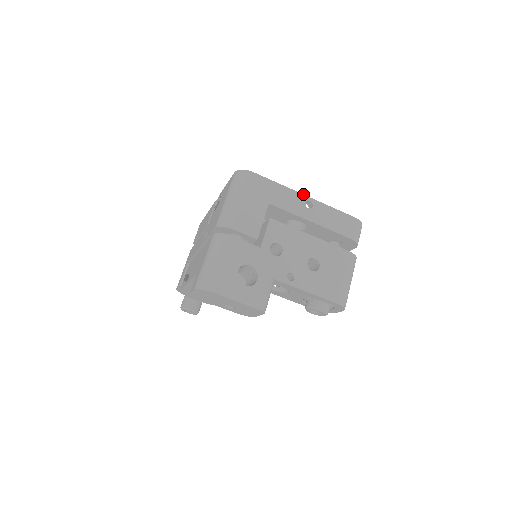
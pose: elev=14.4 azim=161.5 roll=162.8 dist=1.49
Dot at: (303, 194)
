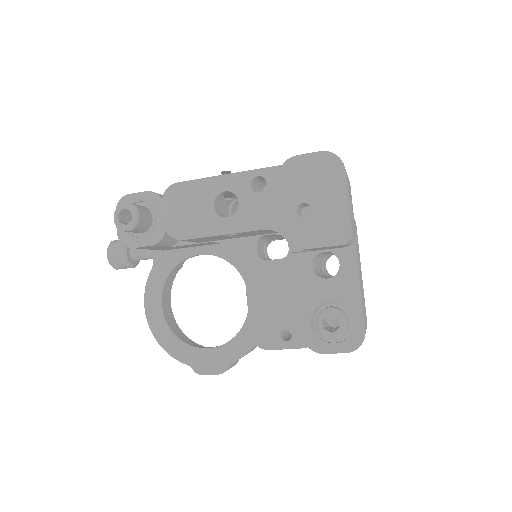
Dot at: occluded
